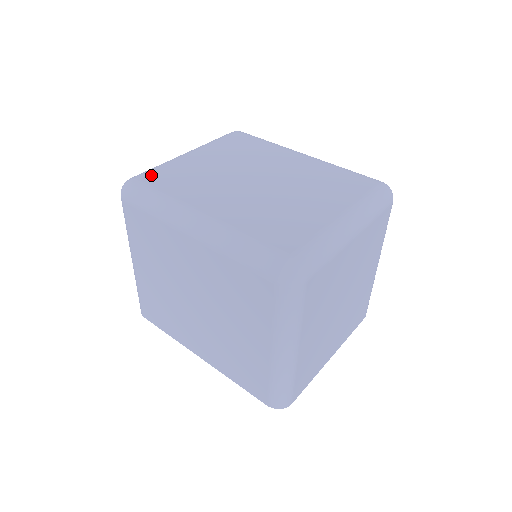
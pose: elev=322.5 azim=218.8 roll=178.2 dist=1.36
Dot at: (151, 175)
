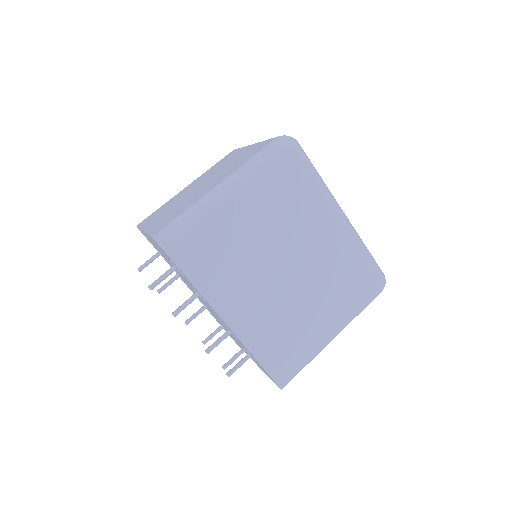
Dot at: occluded
